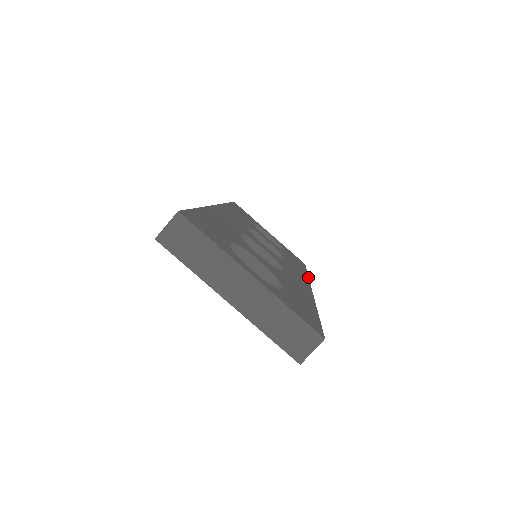
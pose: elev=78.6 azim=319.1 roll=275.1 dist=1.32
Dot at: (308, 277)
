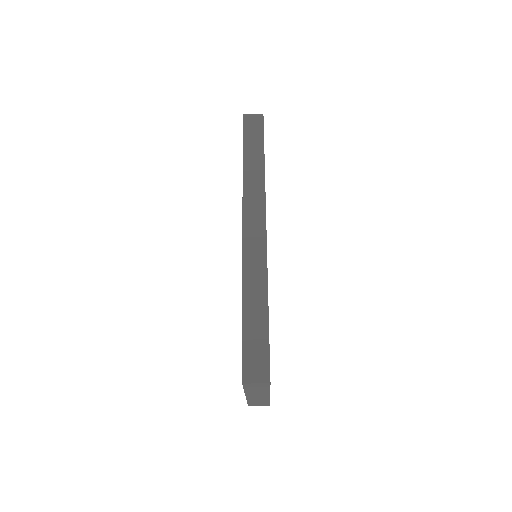
Dot at: occluded
